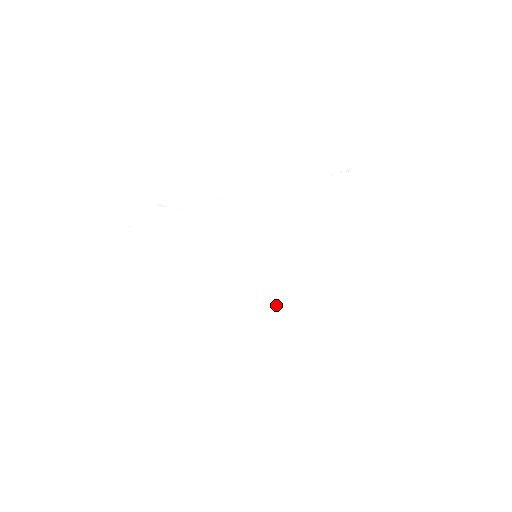
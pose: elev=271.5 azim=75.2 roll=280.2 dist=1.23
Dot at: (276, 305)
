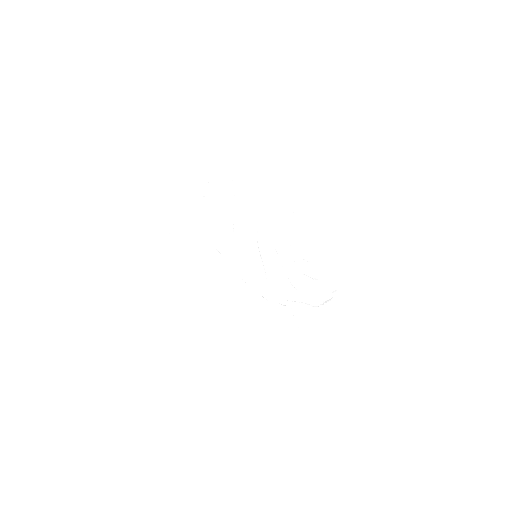
Dot at: (244, 334)
